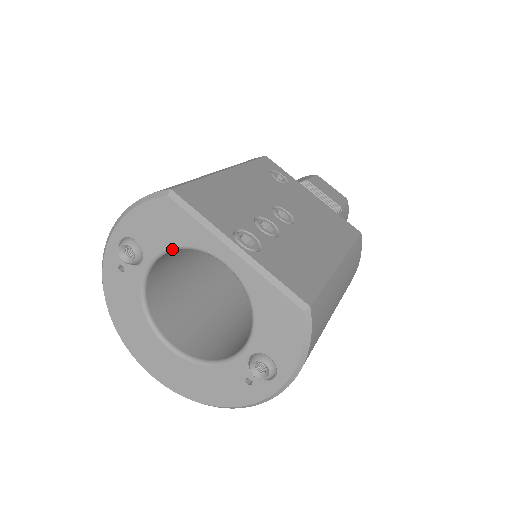
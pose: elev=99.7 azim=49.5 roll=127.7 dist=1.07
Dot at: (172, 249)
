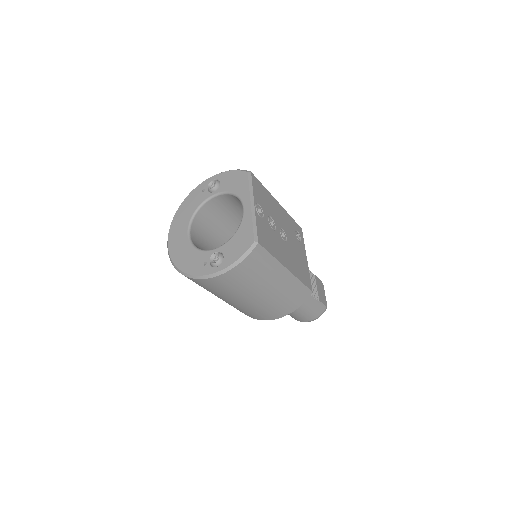
Dot at: (230, 193)
